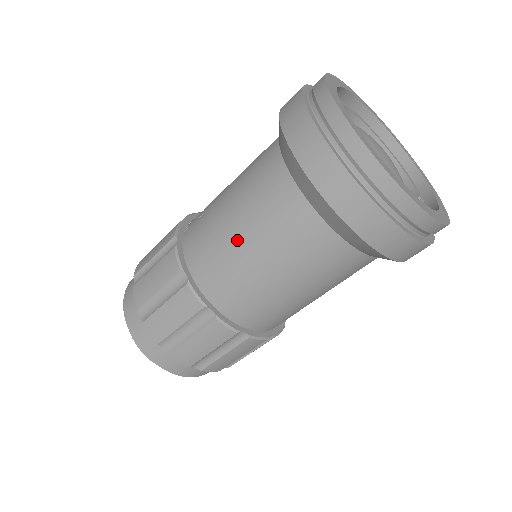
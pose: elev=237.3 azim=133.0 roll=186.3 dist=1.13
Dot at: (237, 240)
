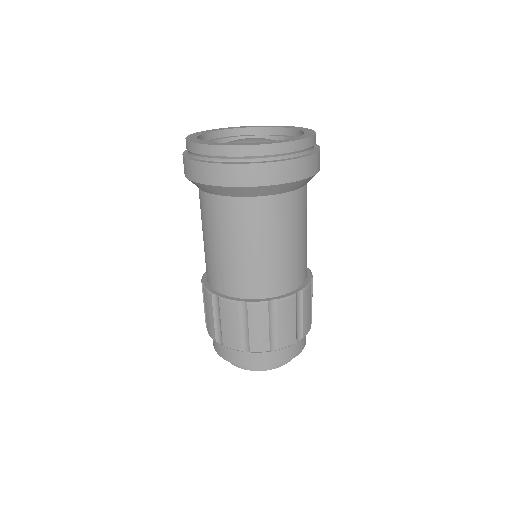
Dot at: (218, 250)
